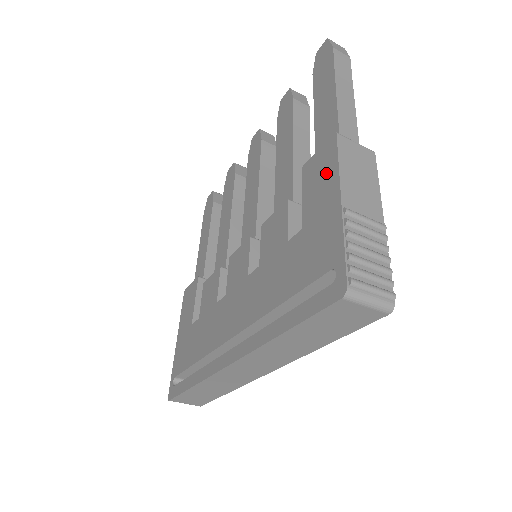
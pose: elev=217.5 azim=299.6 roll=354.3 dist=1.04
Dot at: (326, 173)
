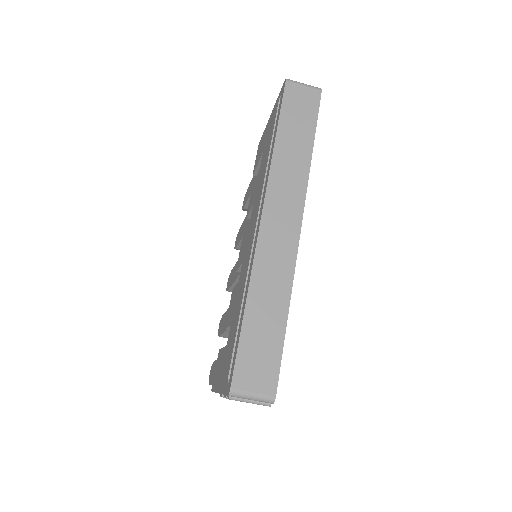
Dot at: (261, 142)
